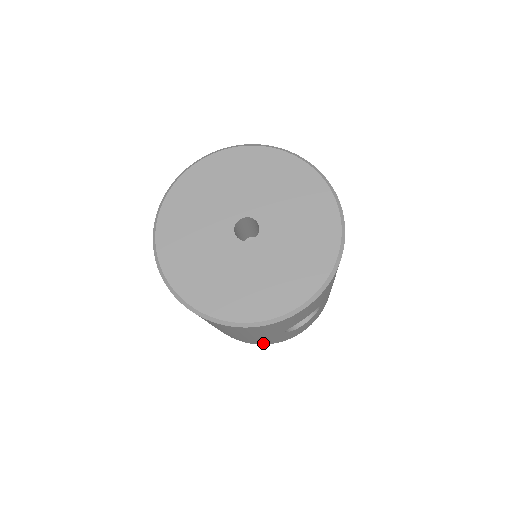
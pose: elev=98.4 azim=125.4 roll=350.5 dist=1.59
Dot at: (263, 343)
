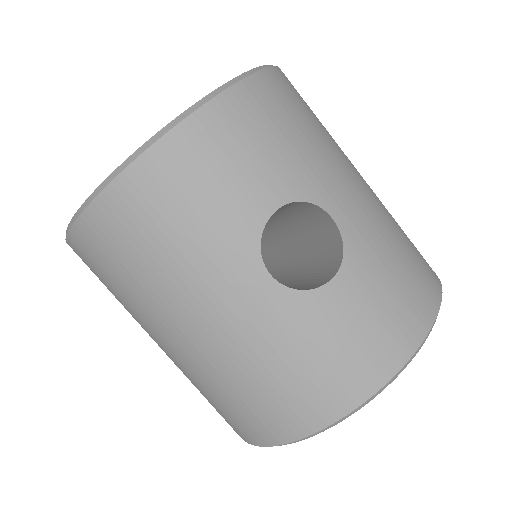
Dot at: (310, 408)
